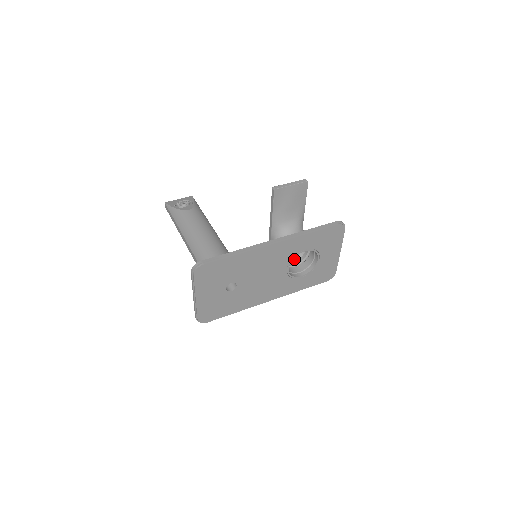
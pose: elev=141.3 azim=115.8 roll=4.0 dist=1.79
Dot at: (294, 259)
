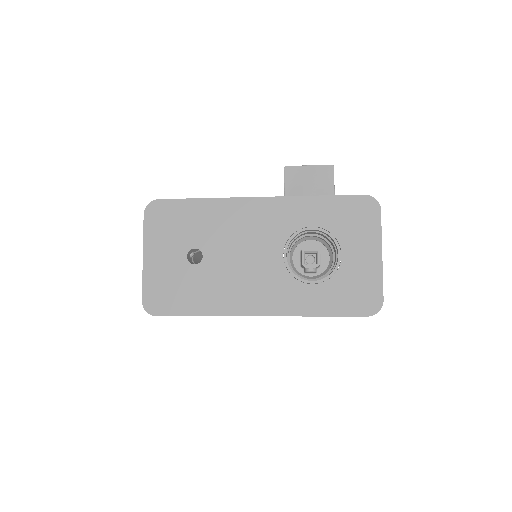
Dot at: (316, 277)
